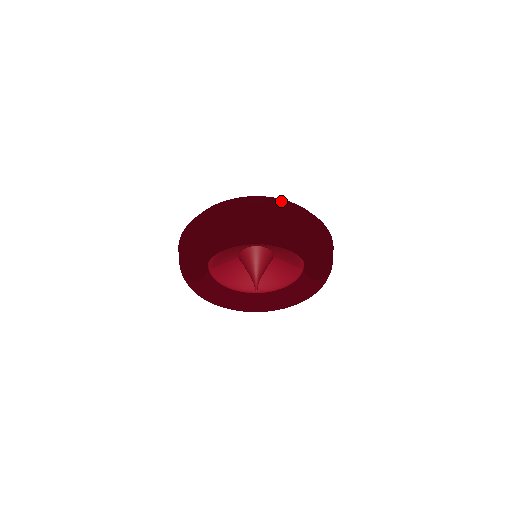
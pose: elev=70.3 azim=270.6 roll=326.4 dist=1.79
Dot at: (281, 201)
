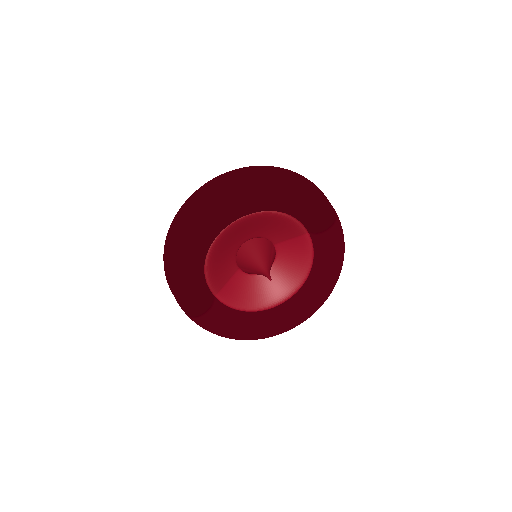
Dot at: (231, 171)
